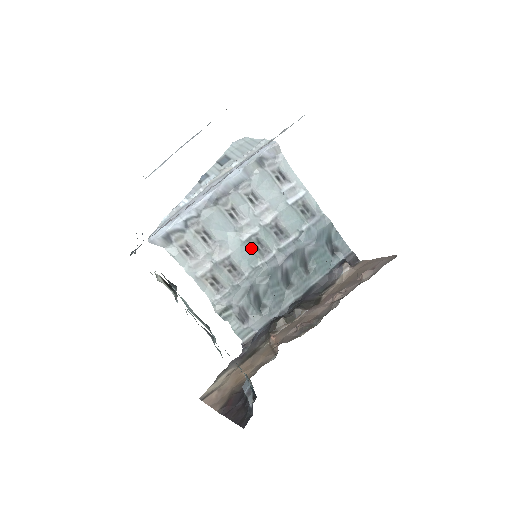
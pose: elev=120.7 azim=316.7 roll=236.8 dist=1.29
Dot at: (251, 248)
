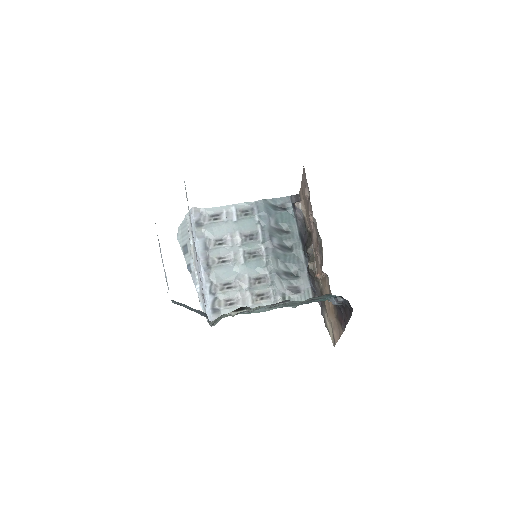
Dot at: (252, 260)
